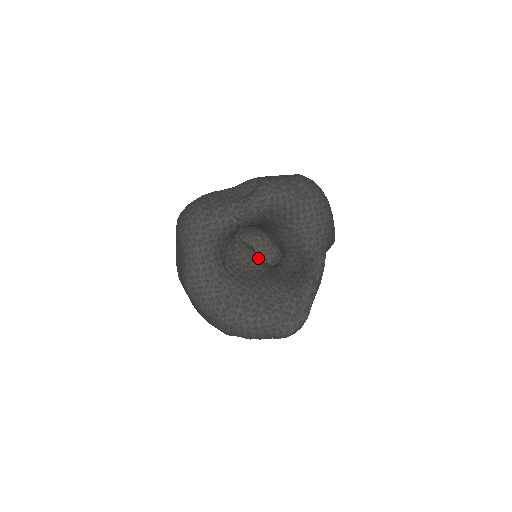
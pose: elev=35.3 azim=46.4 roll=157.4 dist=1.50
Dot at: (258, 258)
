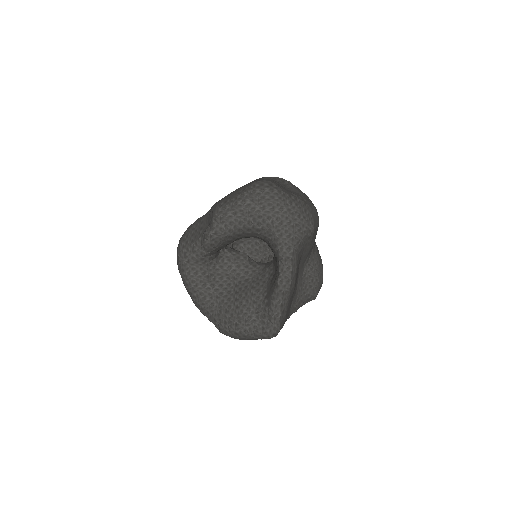
Dot at: (249, 265)
